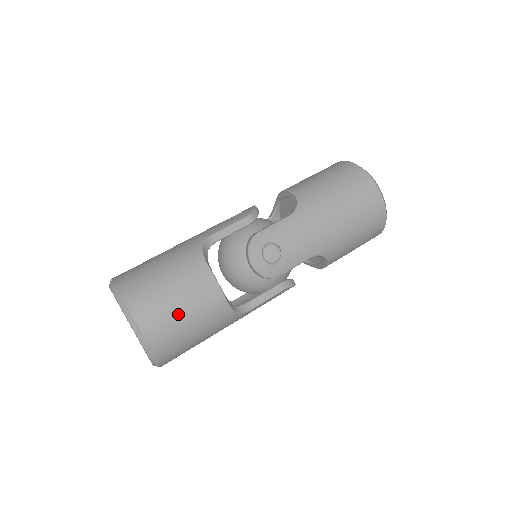
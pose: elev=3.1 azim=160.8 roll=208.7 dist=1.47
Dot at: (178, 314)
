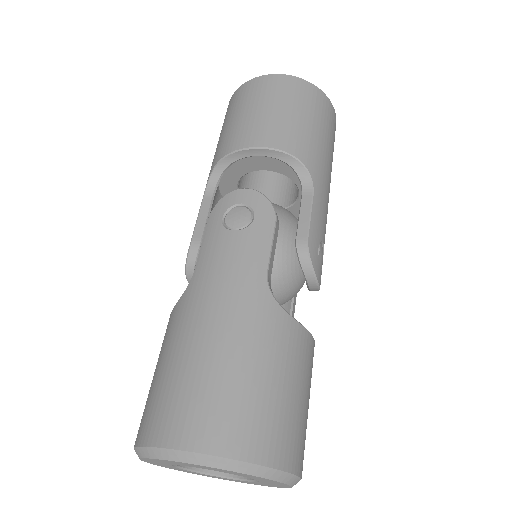
Dot at: (307, 414)
